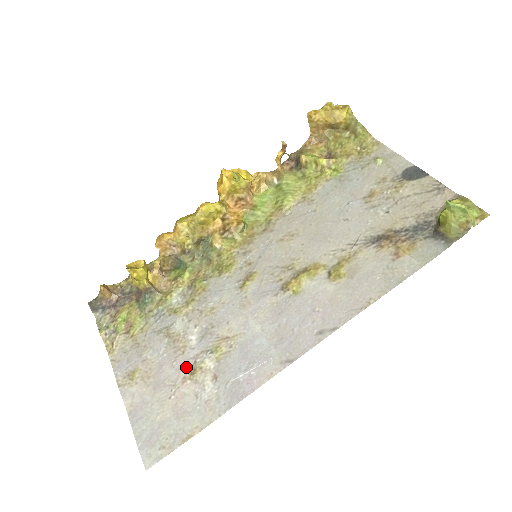
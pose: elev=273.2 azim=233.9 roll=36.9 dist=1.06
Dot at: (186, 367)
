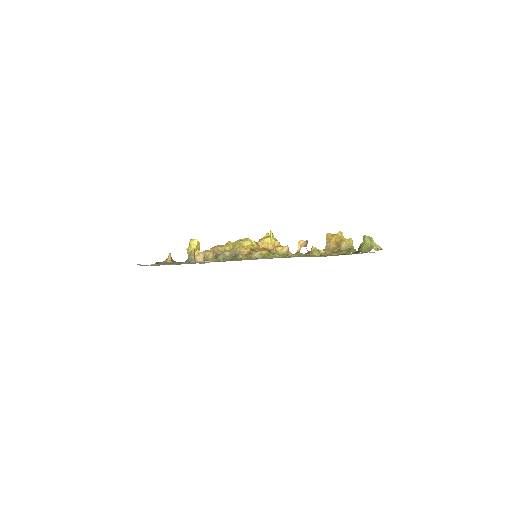
Dot at: occluded
